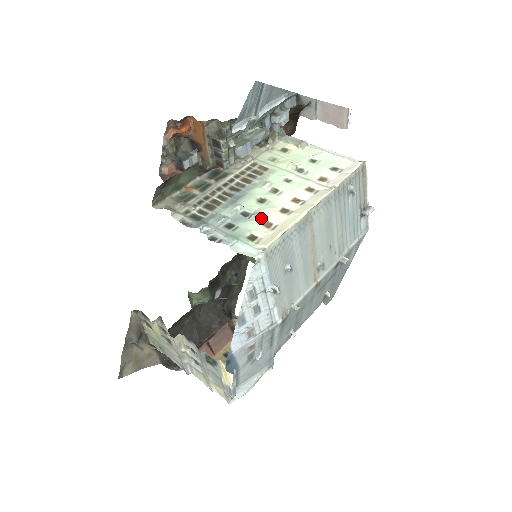
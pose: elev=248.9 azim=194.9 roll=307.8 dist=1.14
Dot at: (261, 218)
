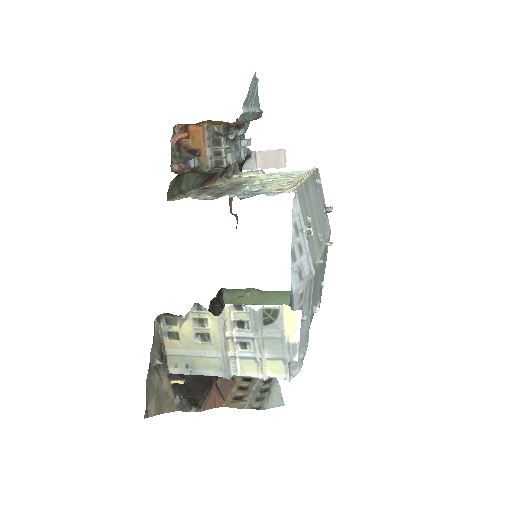
Dot at: (272, 188)
